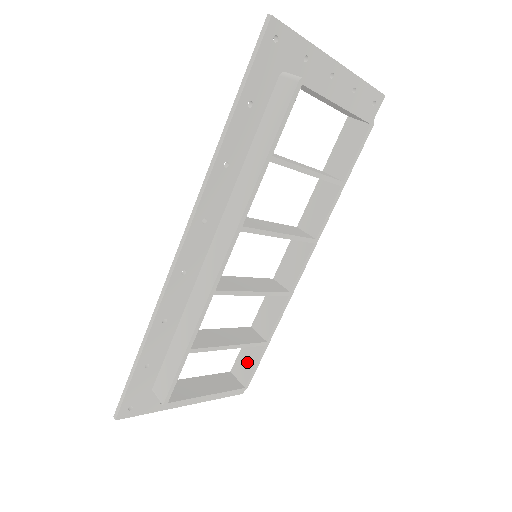
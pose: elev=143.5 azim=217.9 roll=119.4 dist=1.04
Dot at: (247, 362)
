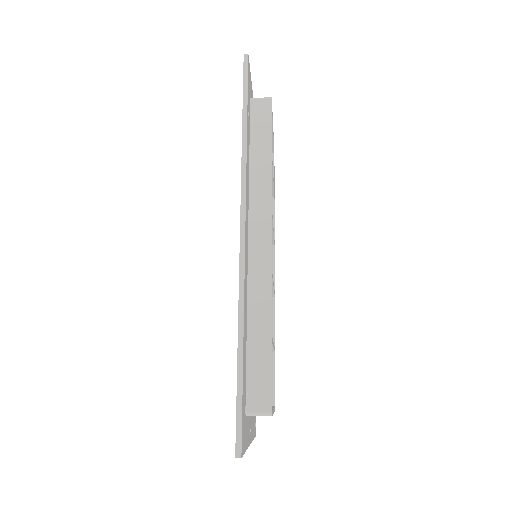
Dot at: occluded
